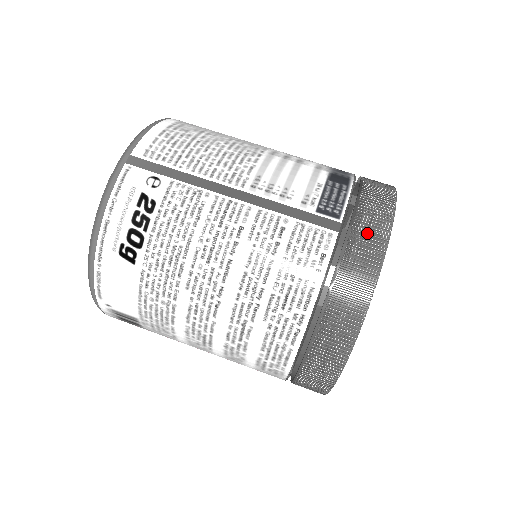
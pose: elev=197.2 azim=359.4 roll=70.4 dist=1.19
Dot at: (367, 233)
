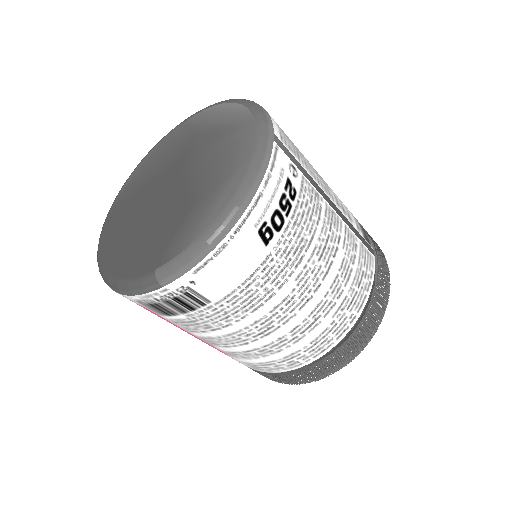
Dot at: (383, 261)
